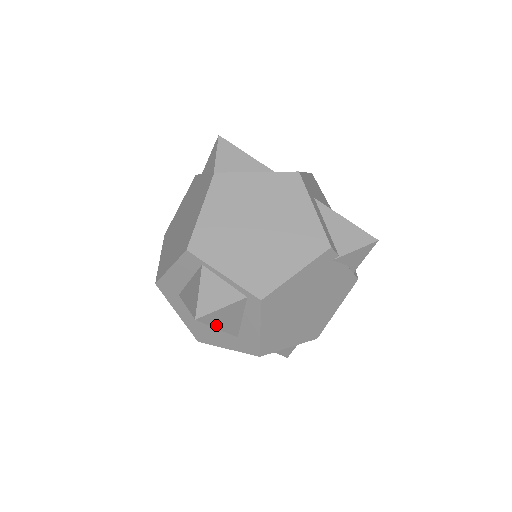
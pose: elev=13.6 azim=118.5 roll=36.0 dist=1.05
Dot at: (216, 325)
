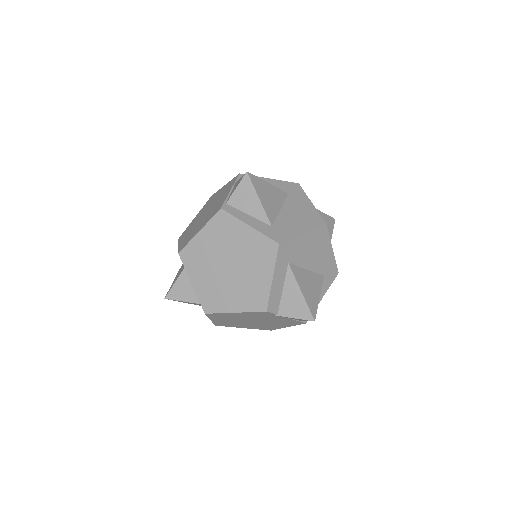
Dot at: (184, 302)
